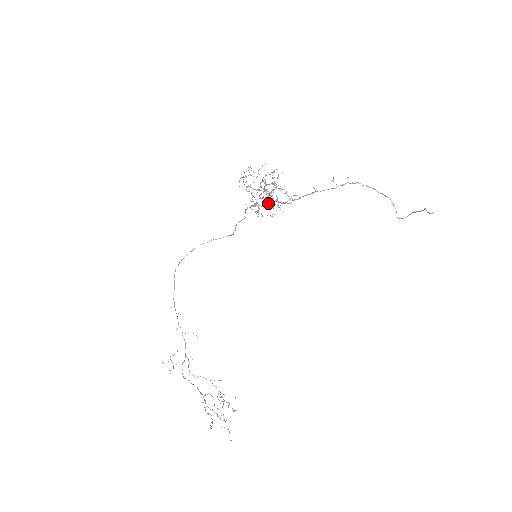
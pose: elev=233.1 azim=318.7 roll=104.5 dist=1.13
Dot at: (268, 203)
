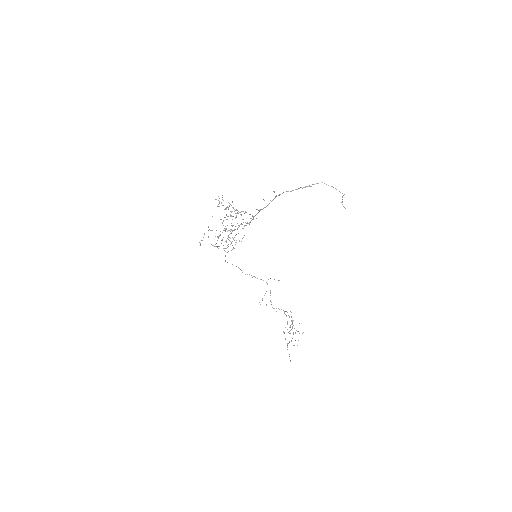
Dot at: (237, 228)
